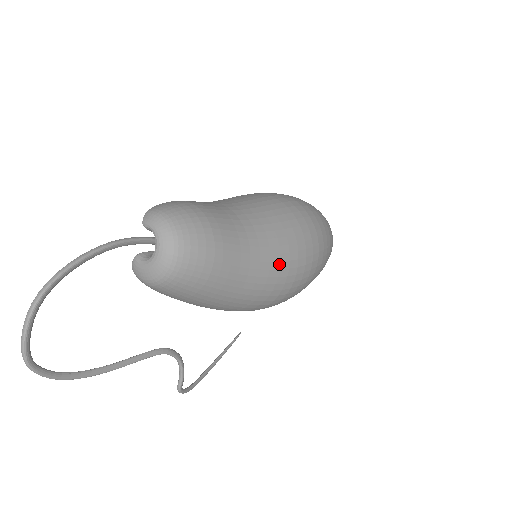
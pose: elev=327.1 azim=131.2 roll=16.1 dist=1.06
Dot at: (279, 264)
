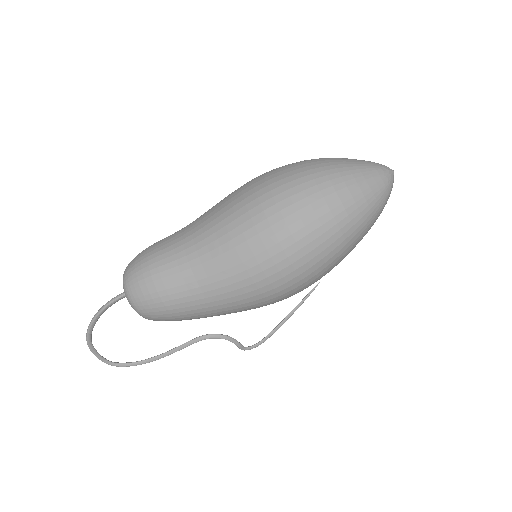
Dot at: (242, 289)
